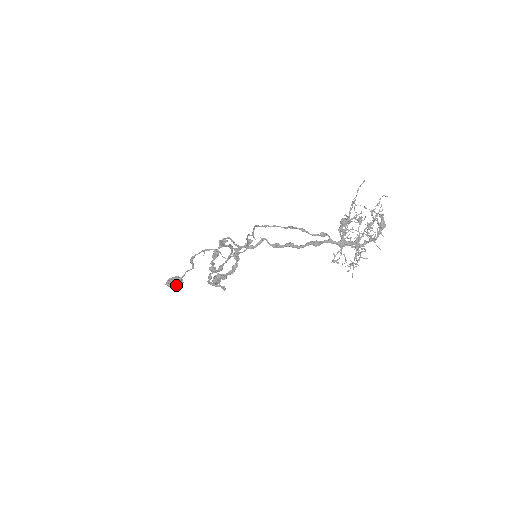
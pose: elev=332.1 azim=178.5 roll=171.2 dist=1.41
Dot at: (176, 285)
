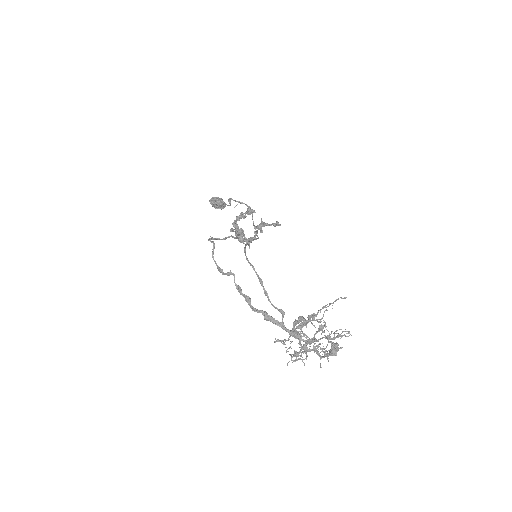
Dot at: (216, 207)
